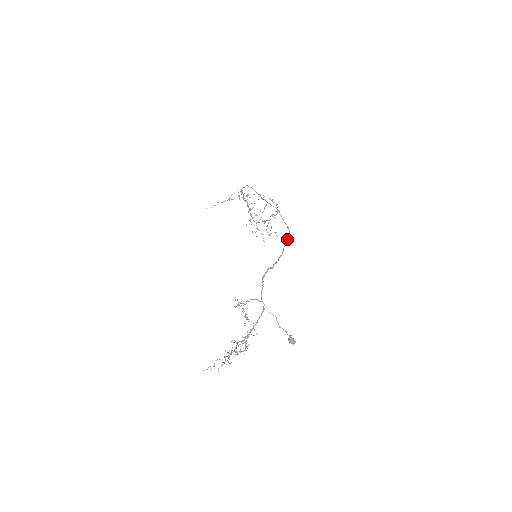
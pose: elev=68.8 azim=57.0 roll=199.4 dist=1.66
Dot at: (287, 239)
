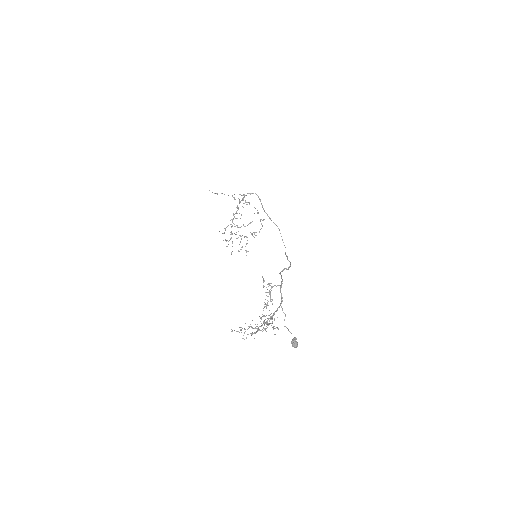
Dot at: occluded
